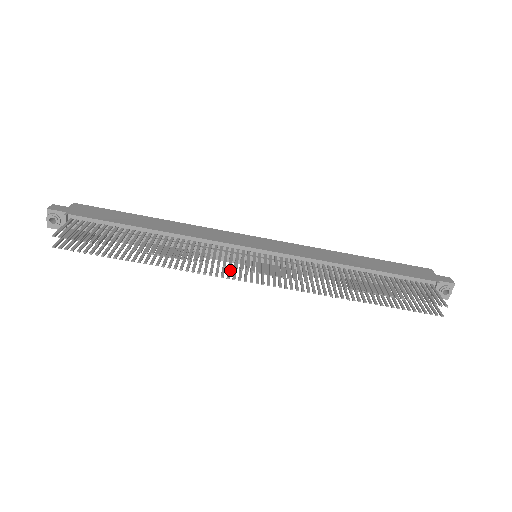
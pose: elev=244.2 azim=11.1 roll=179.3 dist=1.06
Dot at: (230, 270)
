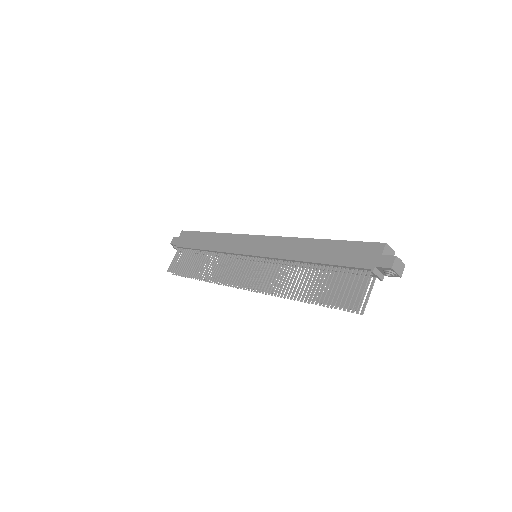
Dot at: occluded
